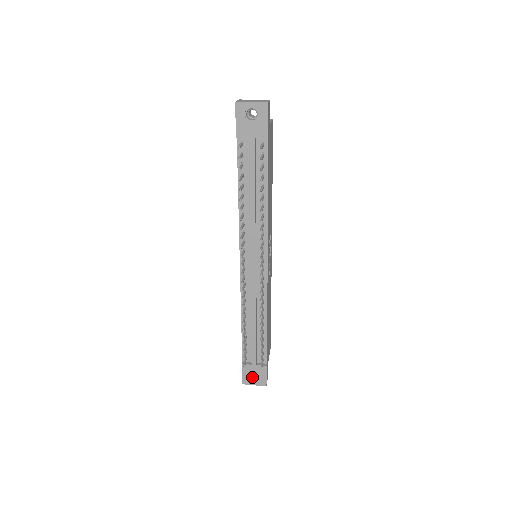
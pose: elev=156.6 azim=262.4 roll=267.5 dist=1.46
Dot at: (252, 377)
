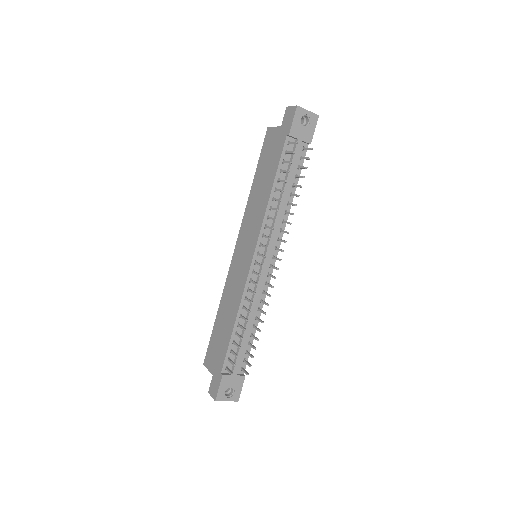
Dot at: (224, 393)
